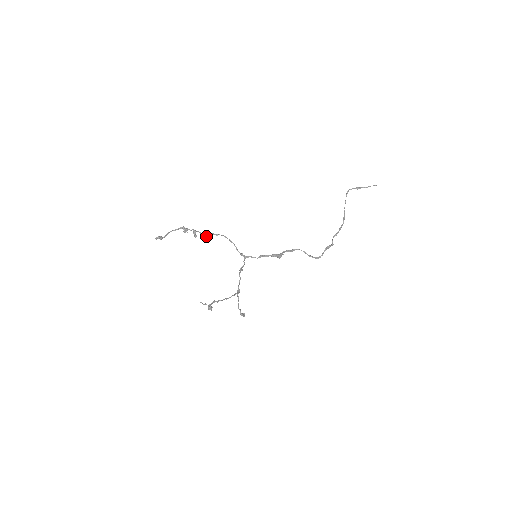
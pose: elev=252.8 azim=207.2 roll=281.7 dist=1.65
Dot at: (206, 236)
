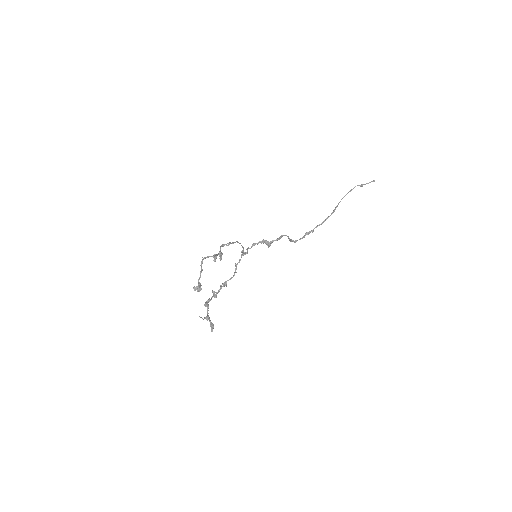
Dot at: (223, 246)
